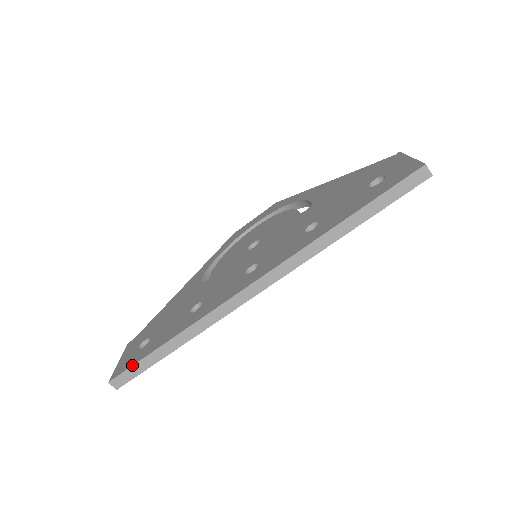
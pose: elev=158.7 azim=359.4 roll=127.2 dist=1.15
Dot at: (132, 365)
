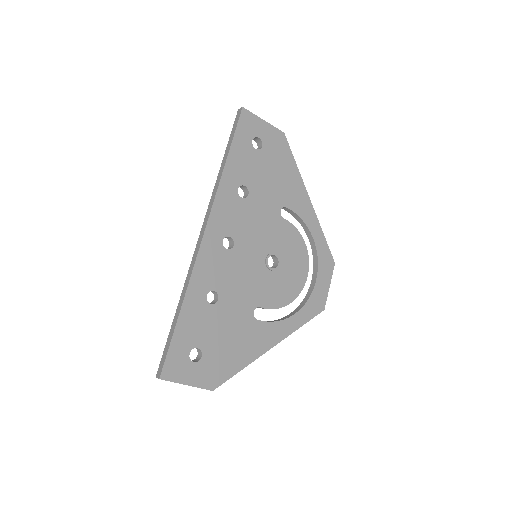
Dot at: (164, 349)
